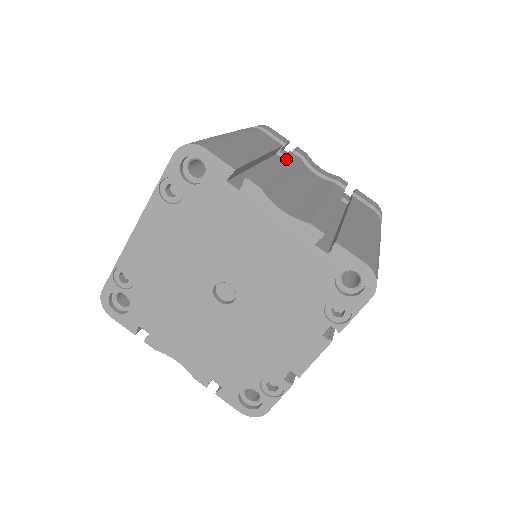
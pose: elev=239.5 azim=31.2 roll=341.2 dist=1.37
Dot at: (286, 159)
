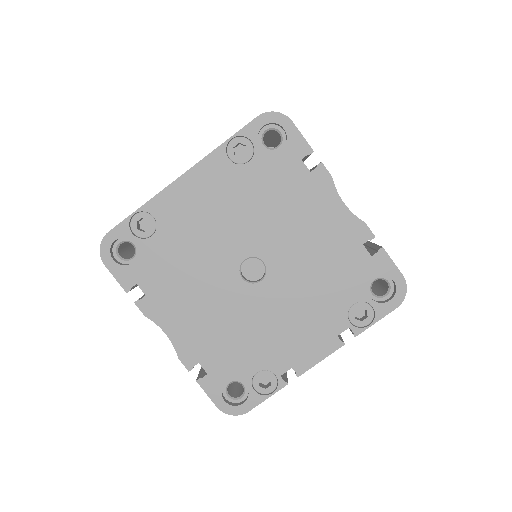
Dot at: occluded
